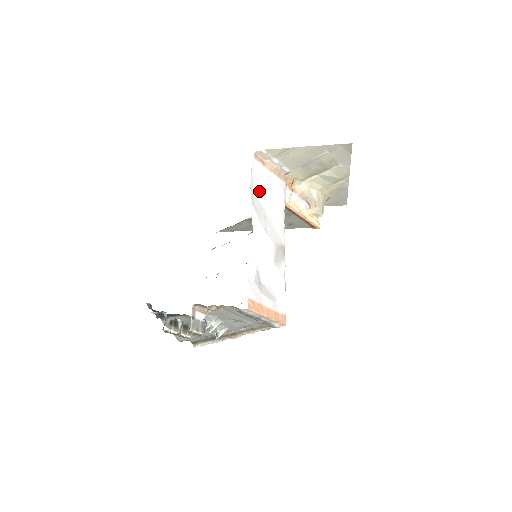
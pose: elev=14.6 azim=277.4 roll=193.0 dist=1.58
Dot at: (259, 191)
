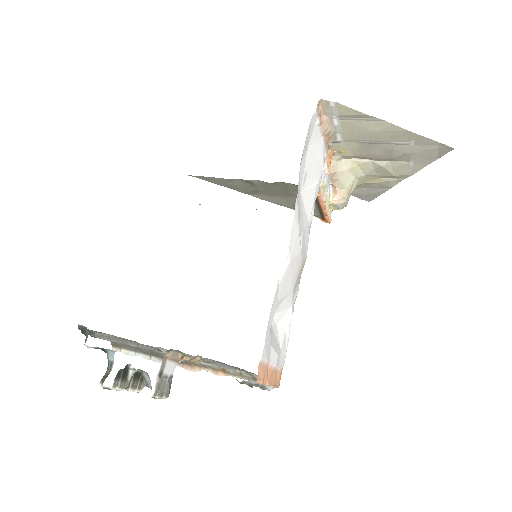
Dot at: (303, 166)
